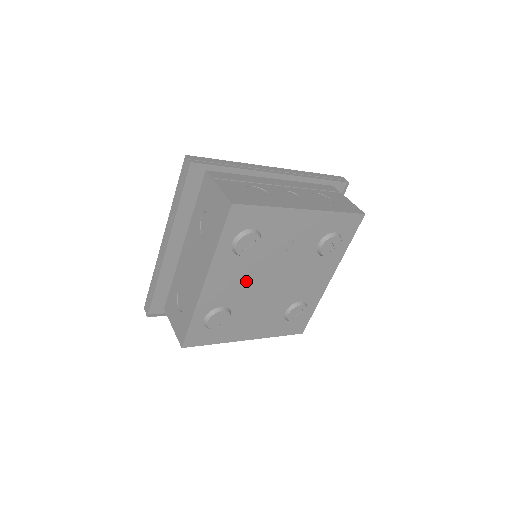
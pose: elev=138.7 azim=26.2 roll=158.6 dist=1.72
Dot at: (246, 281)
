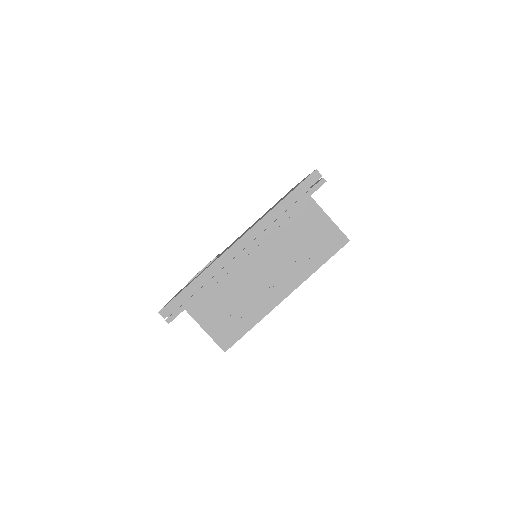
Dot at: occluded
